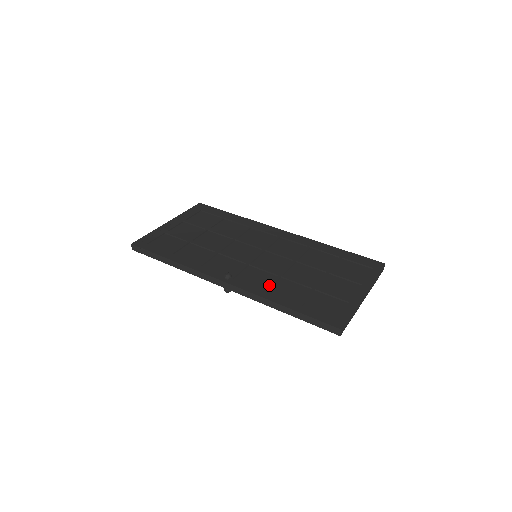
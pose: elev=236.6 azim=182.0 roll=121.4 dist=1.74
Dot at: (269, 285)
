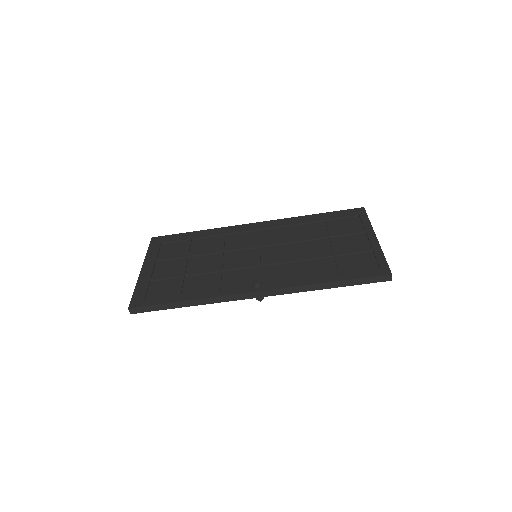
Dot at: (298, 273)
